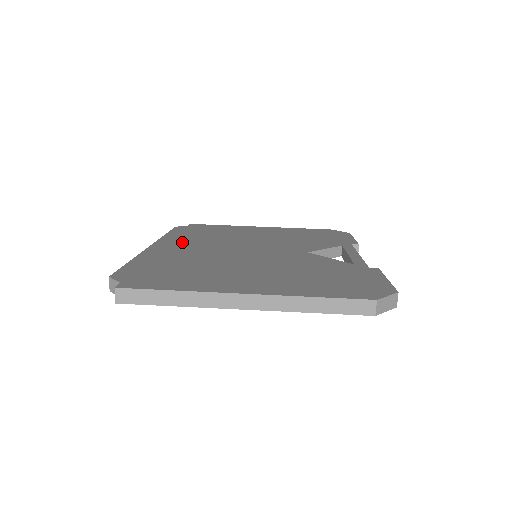
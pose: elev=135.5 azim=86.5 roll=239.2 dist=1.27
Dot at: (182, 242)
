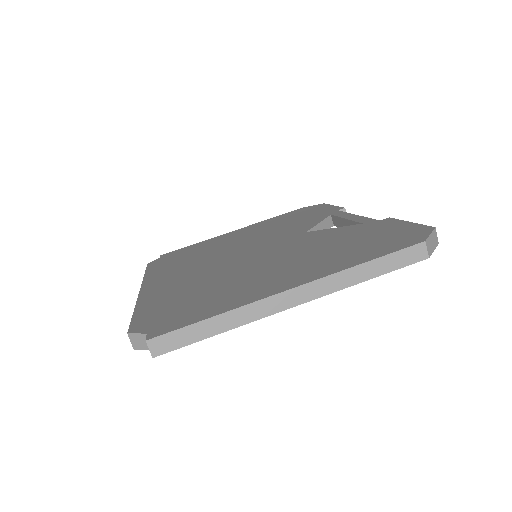
Dot at: (170, 273)
